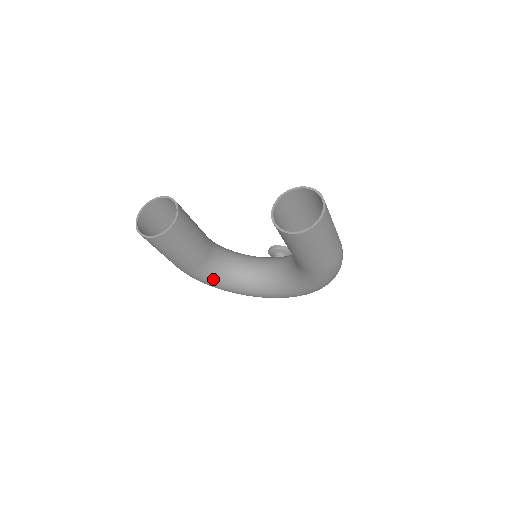
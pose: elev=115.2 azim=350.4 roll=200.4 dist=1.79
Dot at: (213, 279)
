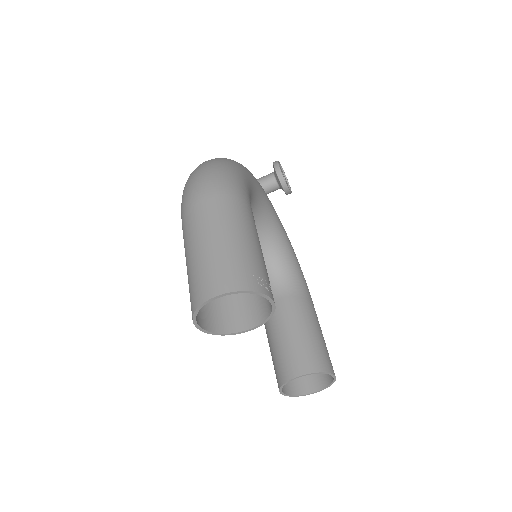
Dot at: occluded
